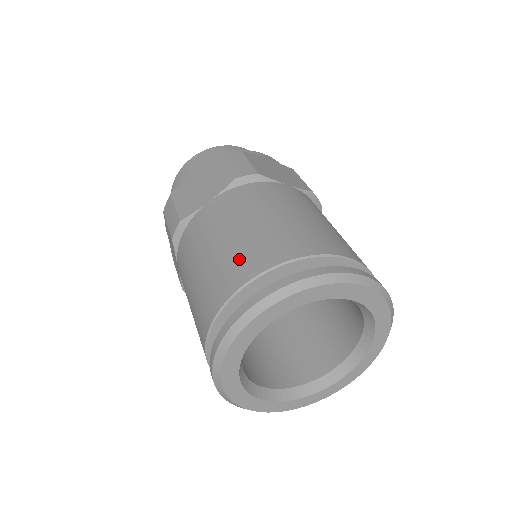
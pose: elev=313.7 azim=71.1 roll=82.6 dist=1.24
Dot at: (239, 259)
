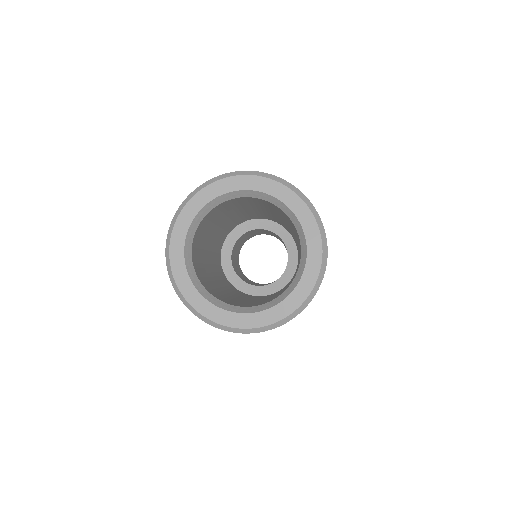
Dot at: occluded
